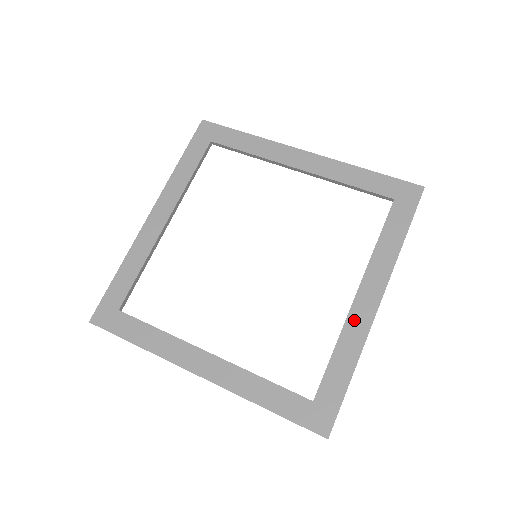
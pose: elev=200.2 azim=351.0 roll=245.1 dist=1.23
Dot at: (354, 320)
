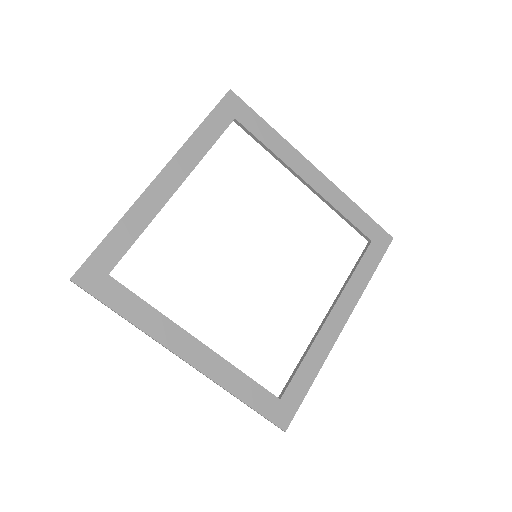
Dot at: (323, 336)
